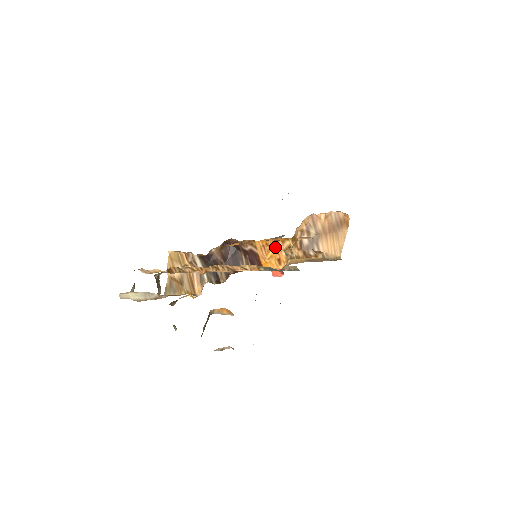
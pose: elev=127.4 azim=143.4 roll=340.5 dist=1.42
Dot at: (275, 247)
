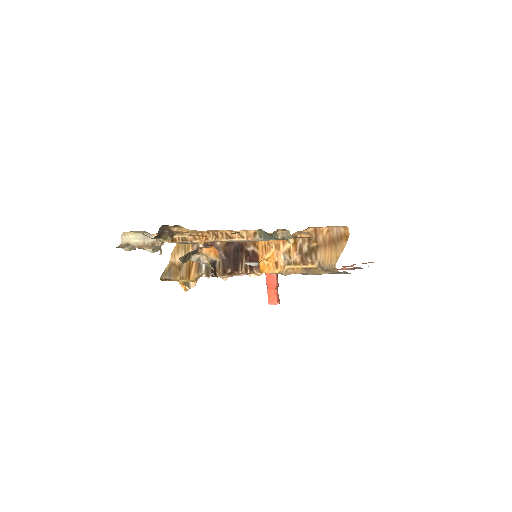
Dot at: (275, 248)
